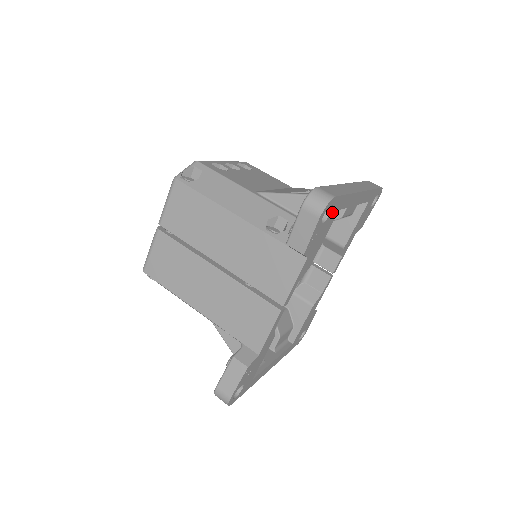
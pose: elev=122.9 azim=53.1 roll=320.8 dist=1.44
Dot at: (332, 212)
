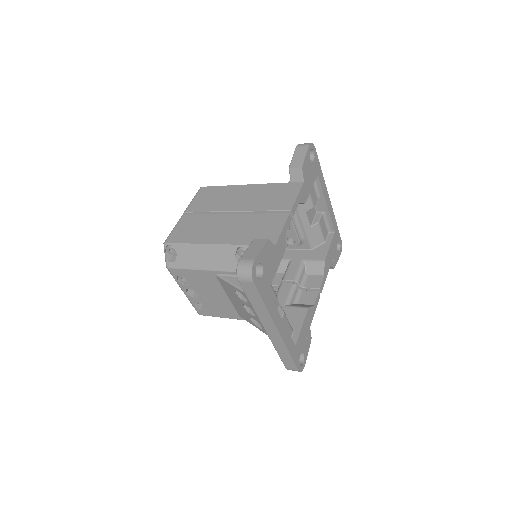
Dot at: (314, 164)
